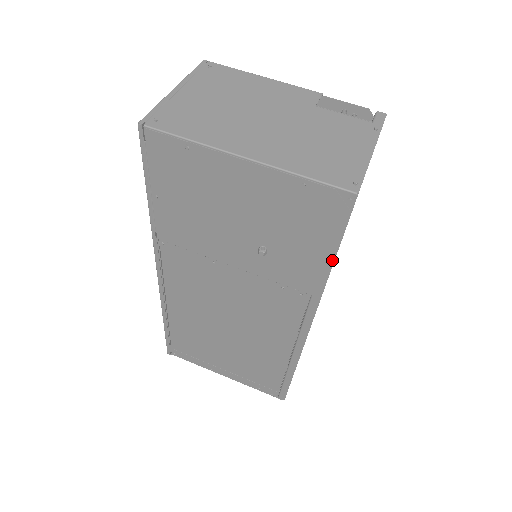
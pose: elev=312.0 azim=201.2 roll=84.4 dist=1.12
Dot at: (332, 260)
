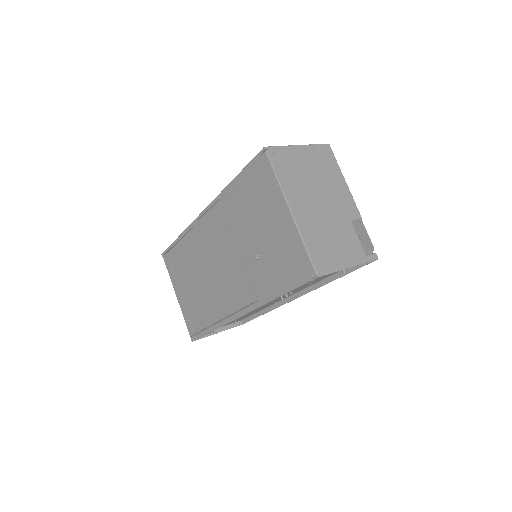
Dot at: (282, 294)
